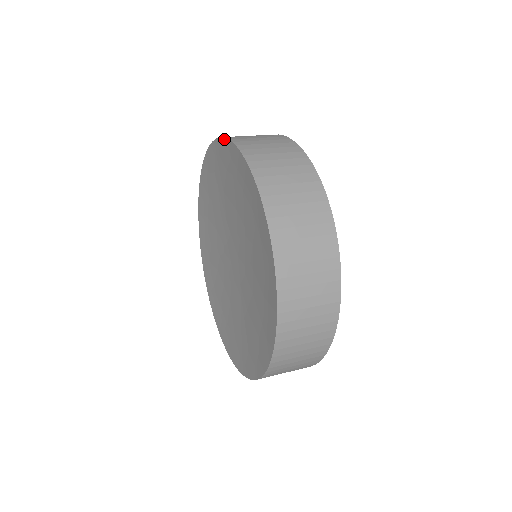
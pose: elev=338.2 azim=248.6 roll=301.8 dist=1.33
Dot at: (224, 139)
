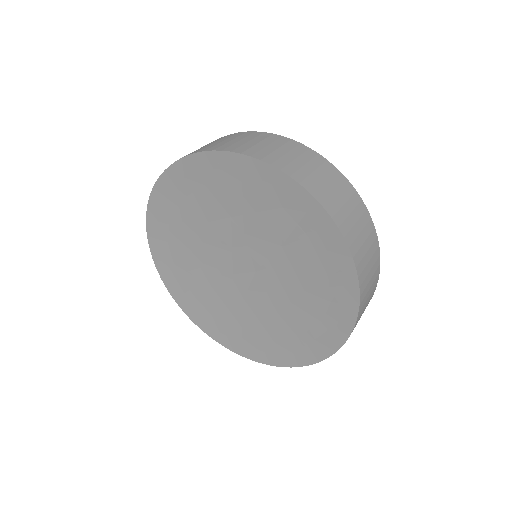
Dot at: (303, 189)
